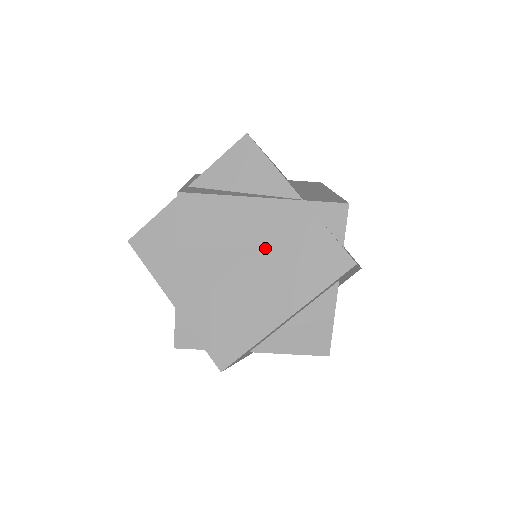
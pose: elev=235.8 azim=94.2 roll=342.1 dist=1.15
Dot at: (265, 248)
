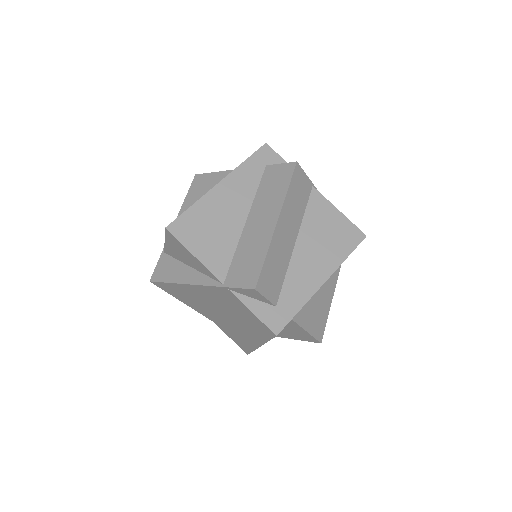
Dot at: (224, 304)
